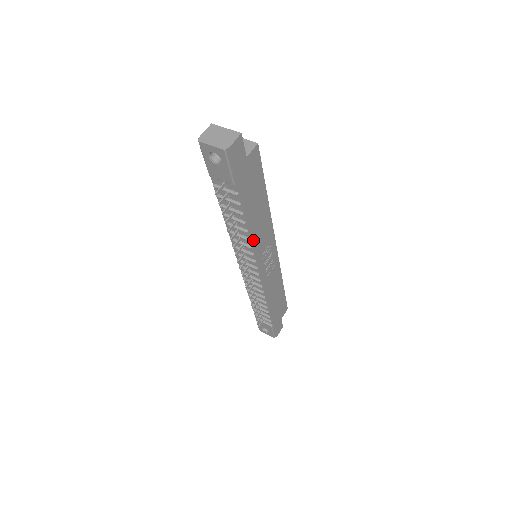
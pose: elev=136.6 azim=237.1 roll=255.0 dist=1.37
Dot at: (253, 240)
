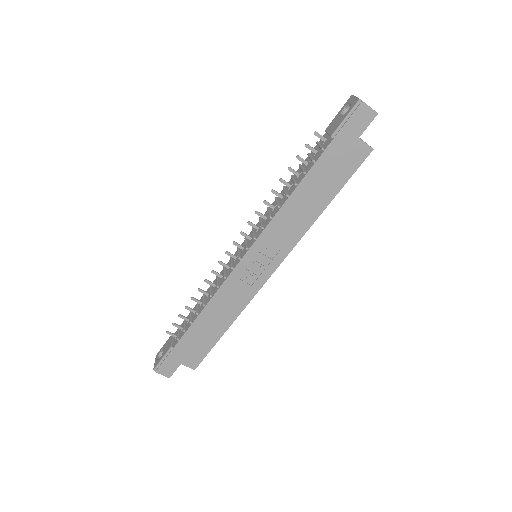
Dot at: (280, 213)
